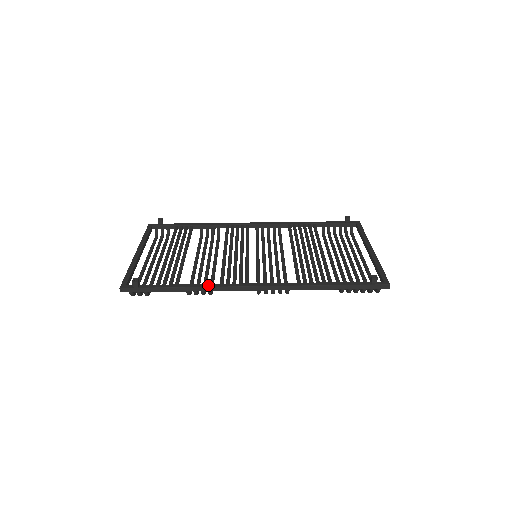
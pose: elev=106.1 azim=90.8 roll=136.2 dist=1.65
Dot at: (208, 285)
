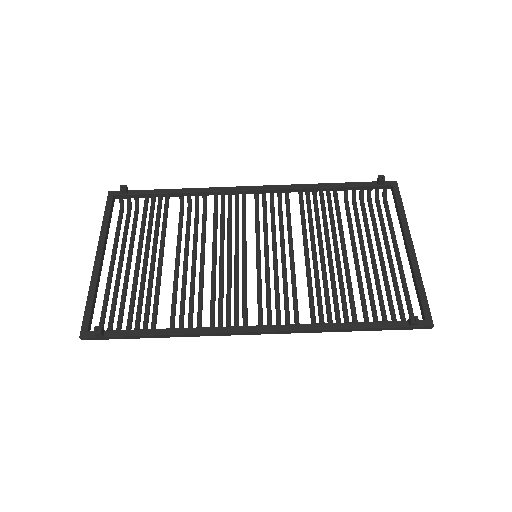
Dot at: (194, 331)
